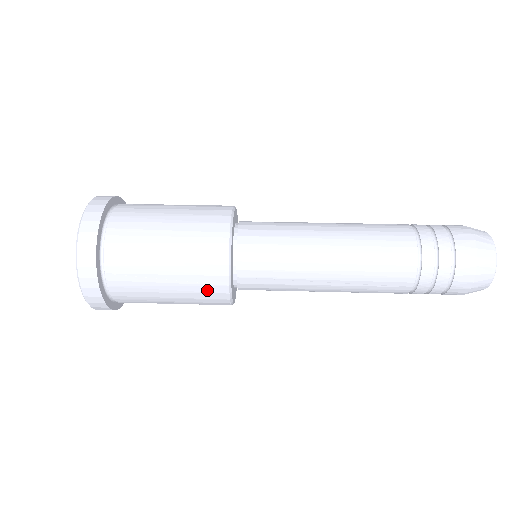
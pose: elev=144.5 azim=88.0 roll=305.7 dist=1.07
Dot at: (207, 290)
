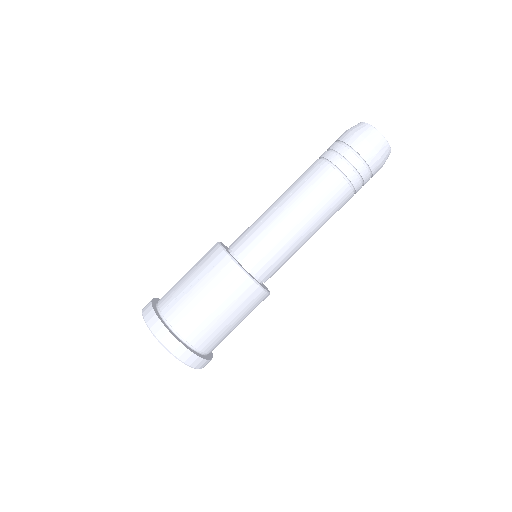
Dot at: occluded
